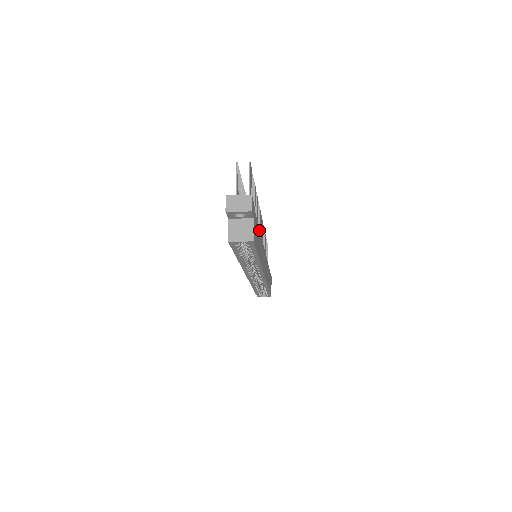
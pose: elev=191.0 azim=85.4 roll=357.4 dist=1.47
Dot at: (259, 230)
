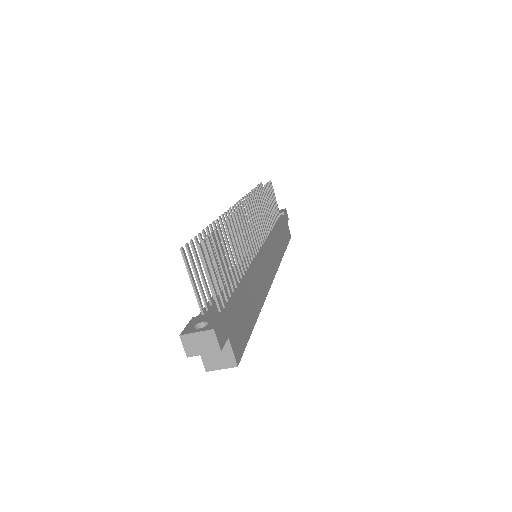
Dot at: (246, 283)
